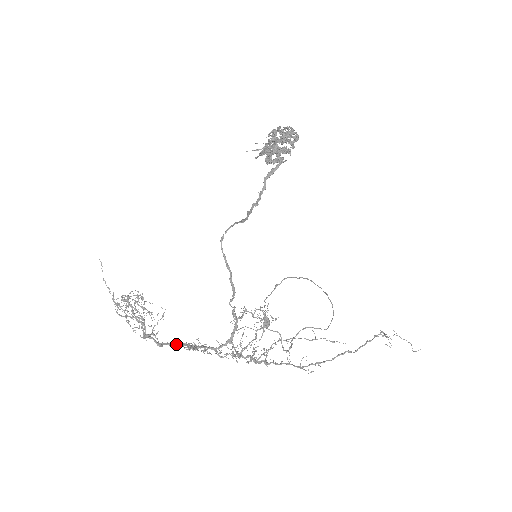
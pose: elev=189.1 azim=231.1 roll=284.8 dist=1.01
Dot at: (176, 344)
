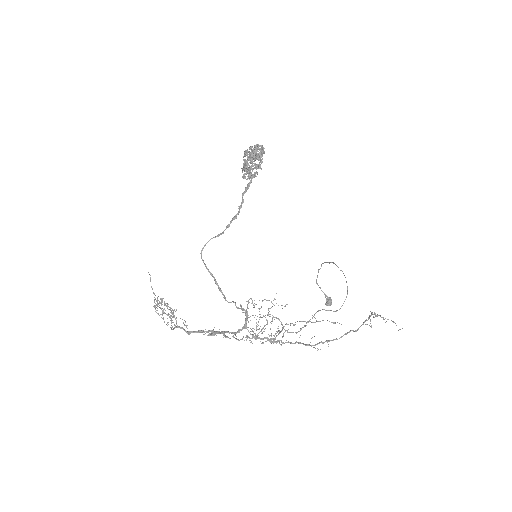
Dot at: (202, 332)
